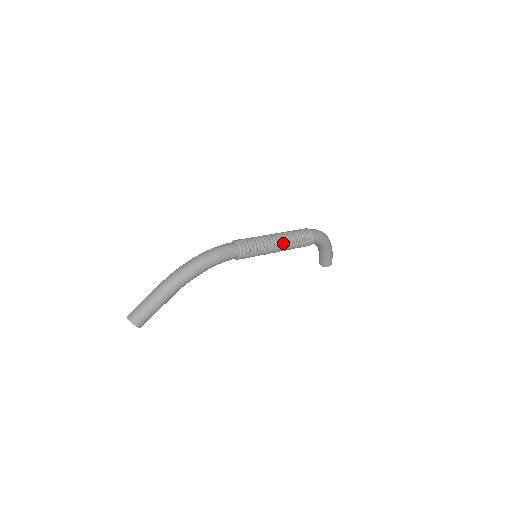
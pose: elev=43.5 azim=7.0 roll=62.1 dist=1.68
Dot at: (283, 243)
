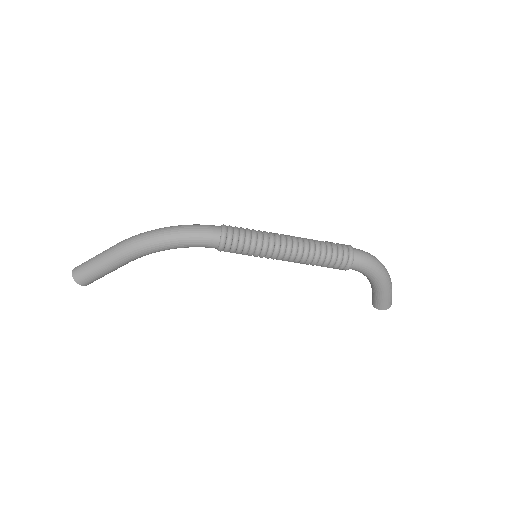
Dot at: (295, 252)
